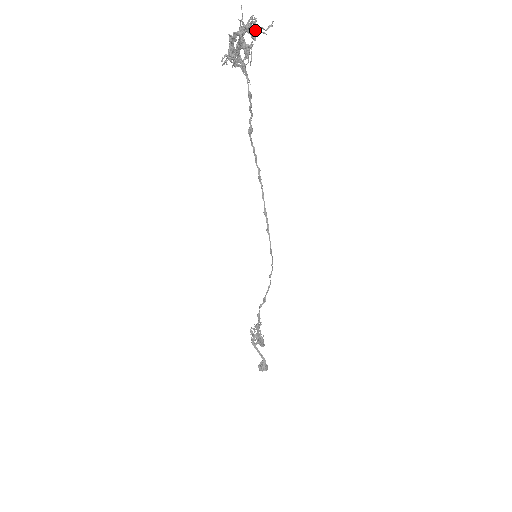
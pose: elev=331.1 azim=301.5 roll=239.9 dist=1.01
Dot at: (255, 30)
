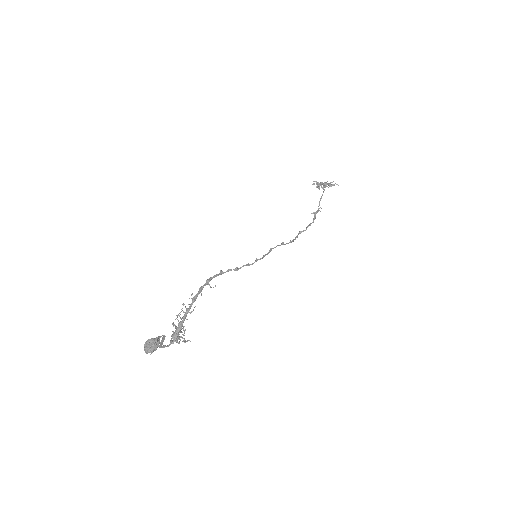
Dot at: (331, 185)
